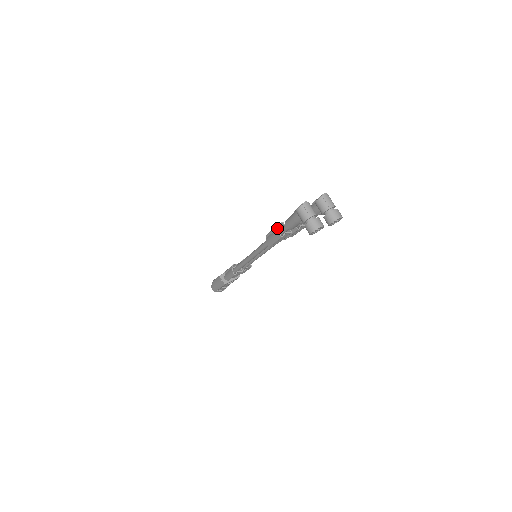
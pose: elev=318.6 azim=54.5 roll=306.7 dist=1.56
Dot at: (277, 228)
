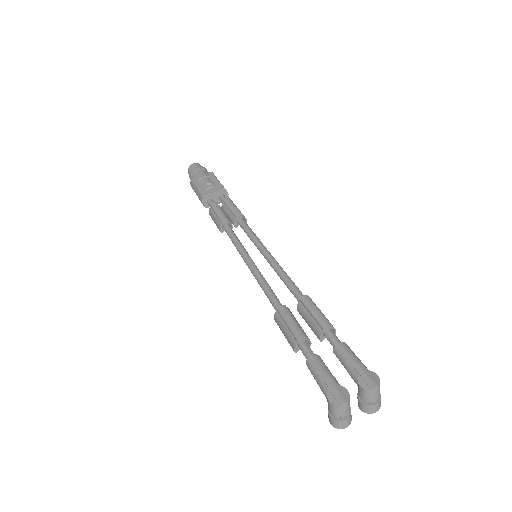
Dot at: (295, 339)
